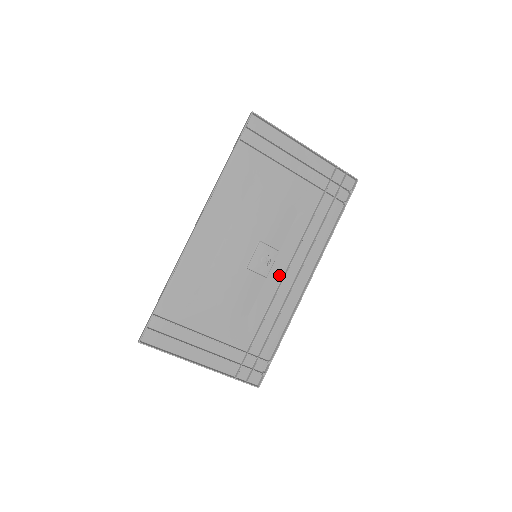
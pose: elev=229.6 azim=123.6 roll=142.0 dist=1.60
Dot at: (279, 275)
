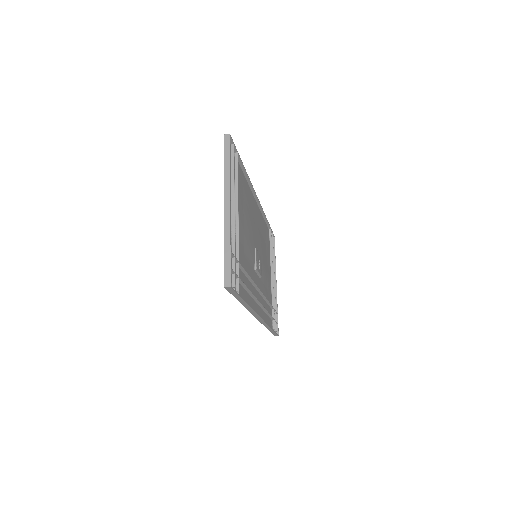
Dot at: (256, 283)
